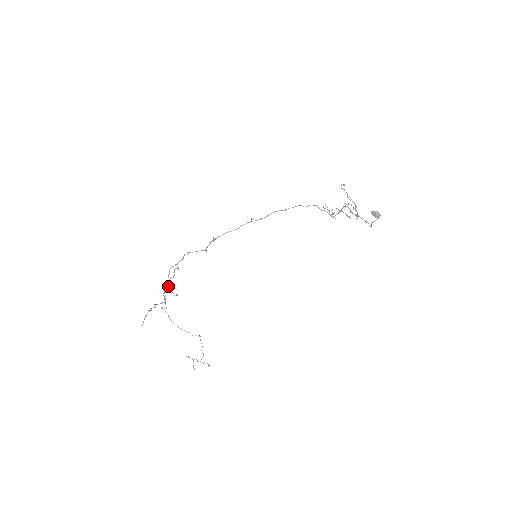
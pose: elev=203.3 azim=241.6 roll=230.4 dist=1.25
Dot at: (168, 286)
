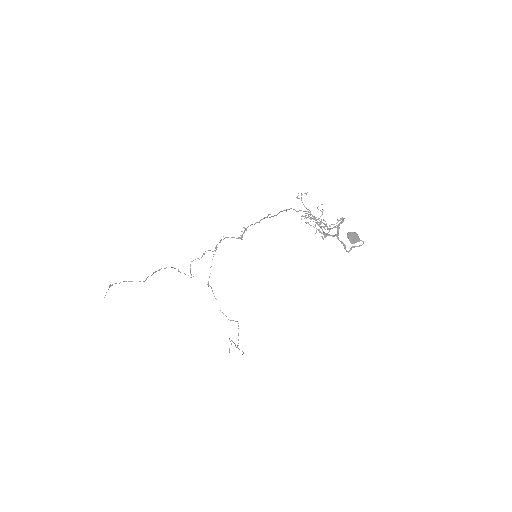
Dot at: occluded
